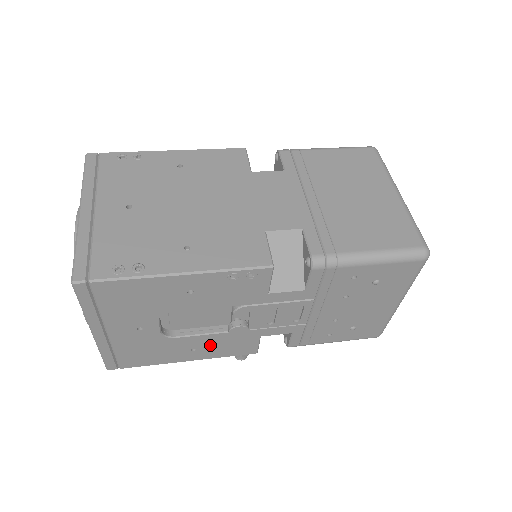
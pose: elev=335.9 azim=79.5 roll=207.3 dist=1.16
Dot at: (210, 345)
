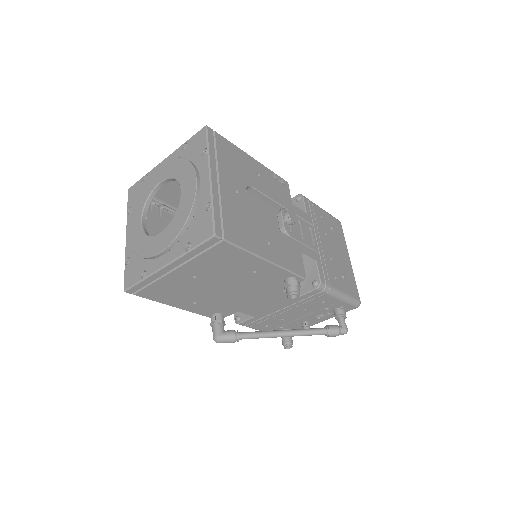
Dot at: (277, 244)
